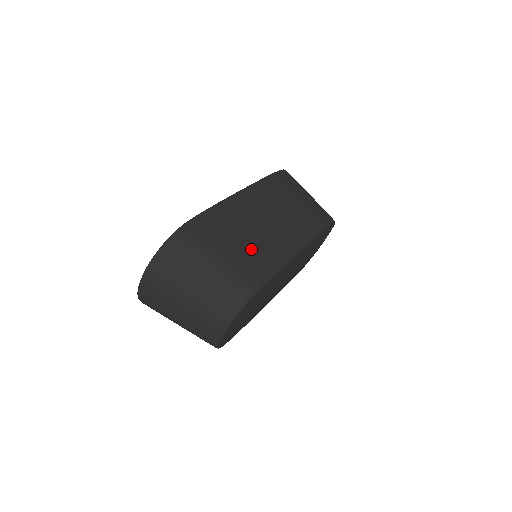
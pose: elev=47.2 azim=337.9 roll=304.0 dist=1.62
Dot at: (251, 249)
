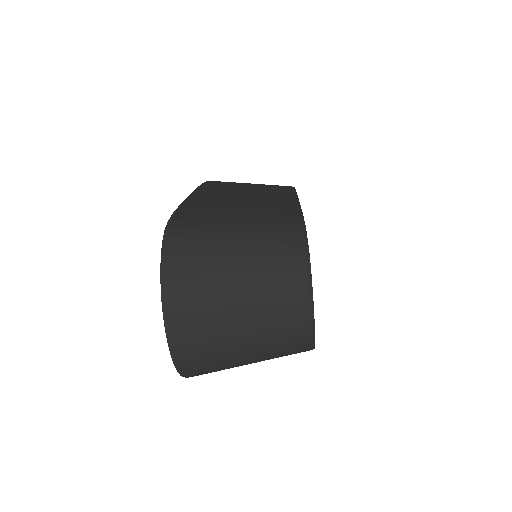
Dot at: (257, 212)
